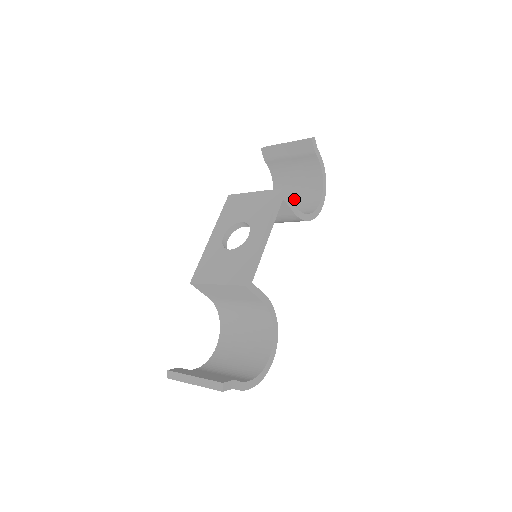
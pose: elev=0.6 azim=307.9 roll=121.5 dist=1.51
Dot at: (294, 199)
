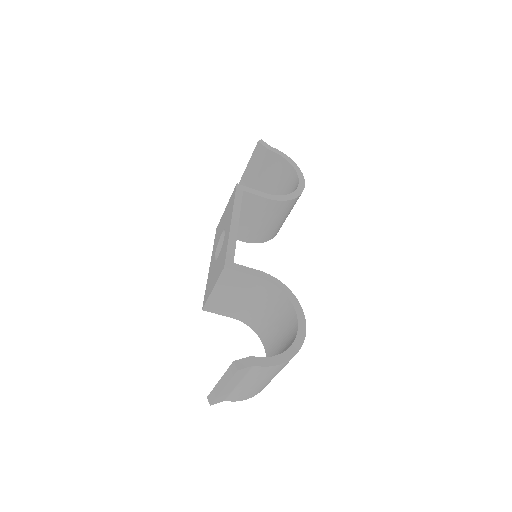
Dot at: occluded
